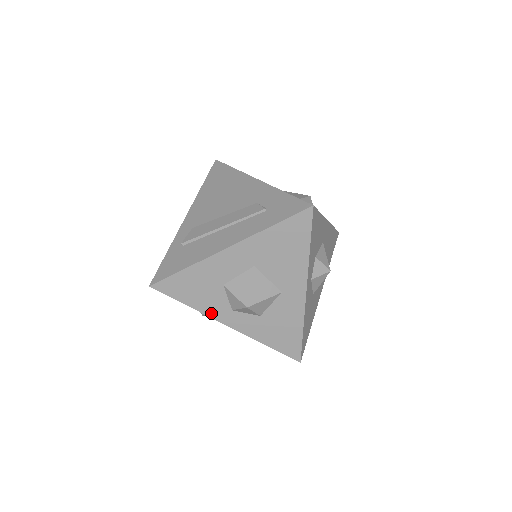
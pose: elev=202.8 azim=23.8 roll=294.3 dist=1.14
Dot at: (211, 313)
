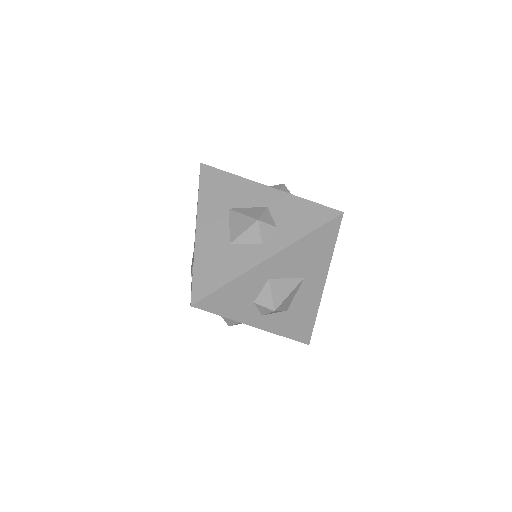
Dot at: occluded
